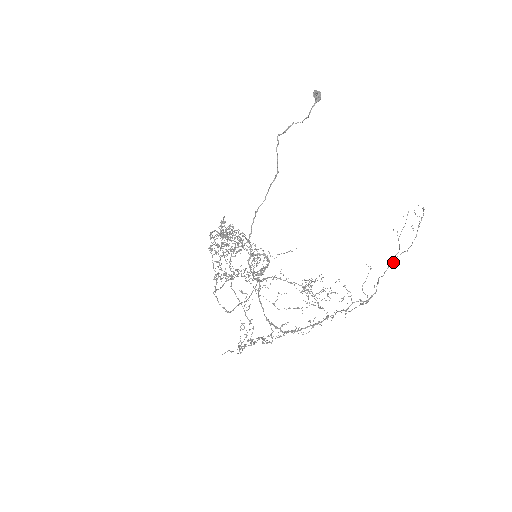
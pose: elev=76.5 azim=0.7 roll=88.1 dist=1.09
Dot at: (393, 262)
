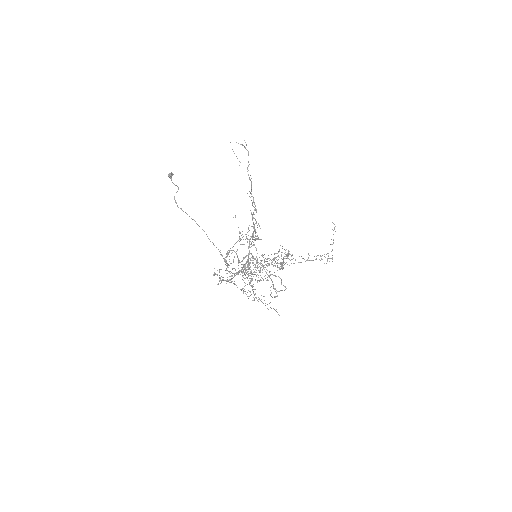
Dot at: occluded
